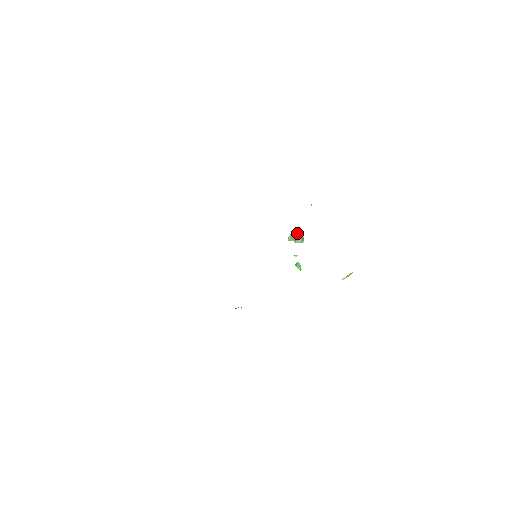
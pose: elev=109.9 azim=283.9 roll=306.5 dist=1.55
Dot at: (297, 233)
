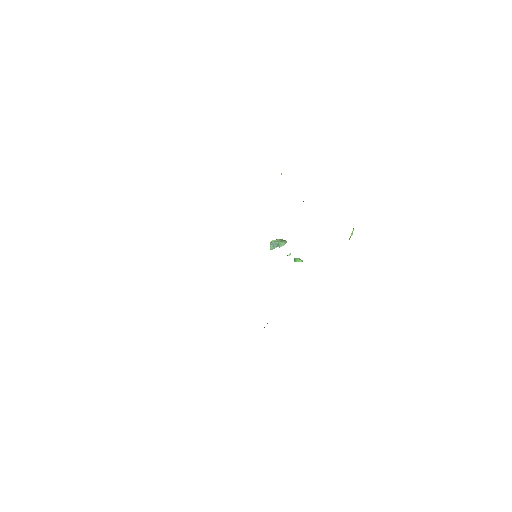
Dot at: (275, 240)
